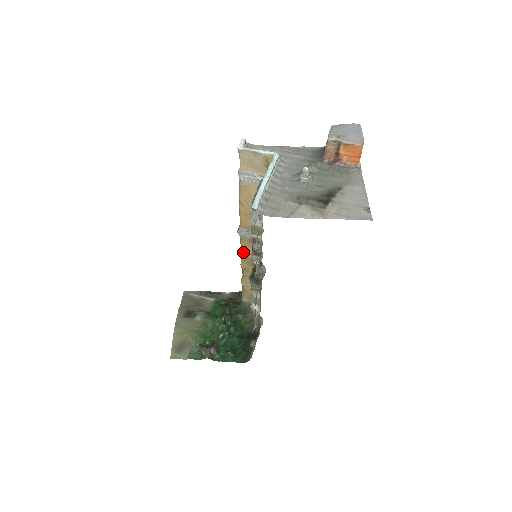
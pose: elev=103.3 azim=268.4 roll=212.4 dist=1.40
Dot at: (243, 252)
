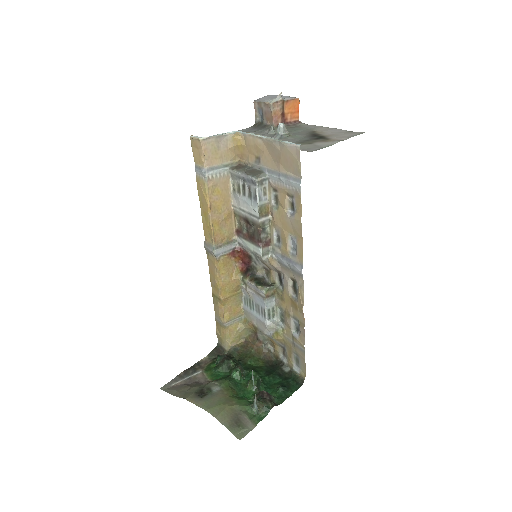
Dot at: (222, 278)
